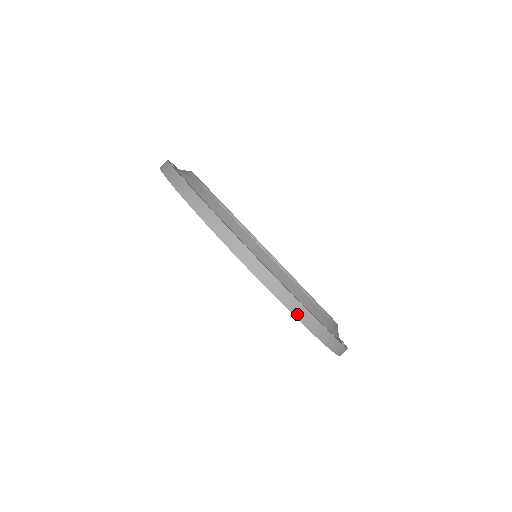
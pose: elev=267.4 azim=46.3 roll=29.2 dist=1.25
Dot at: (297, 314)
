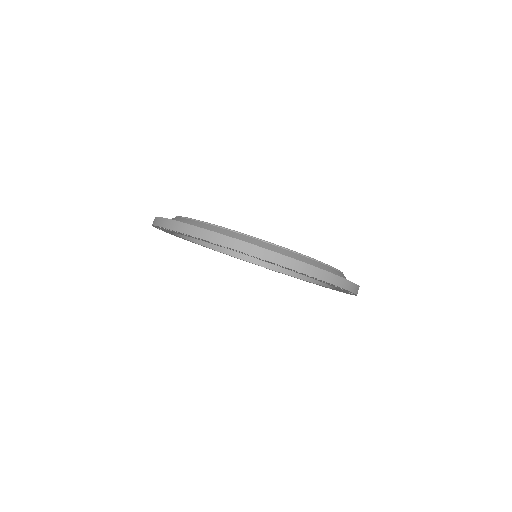
Dot at: (264, 257)
